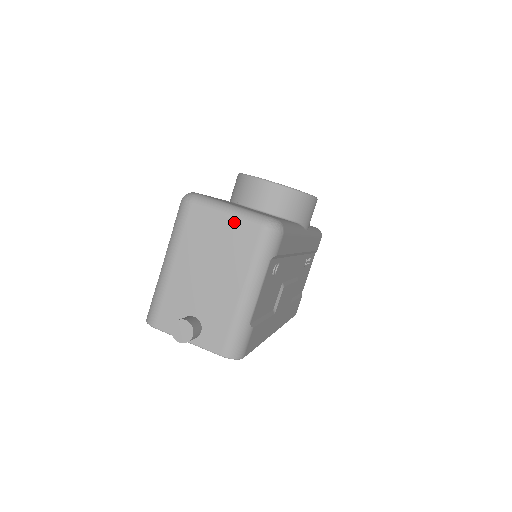
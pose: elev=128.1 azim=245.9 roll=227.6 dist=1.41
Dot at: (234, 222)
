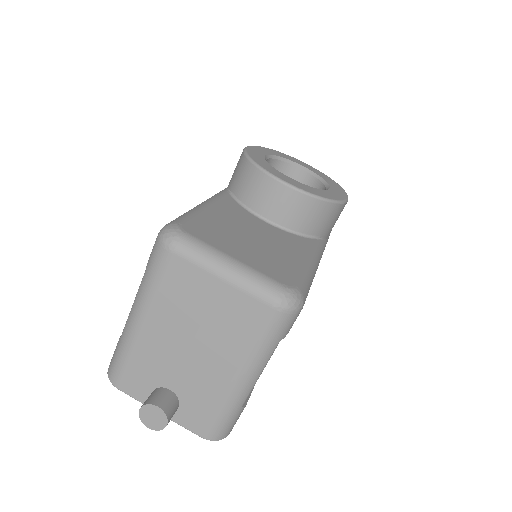
Dot at: (234, 291)
